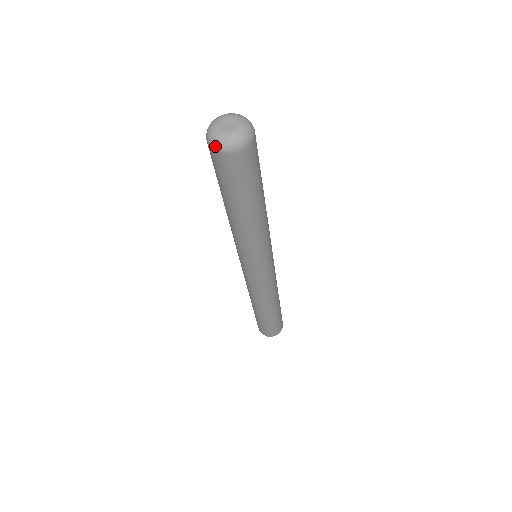
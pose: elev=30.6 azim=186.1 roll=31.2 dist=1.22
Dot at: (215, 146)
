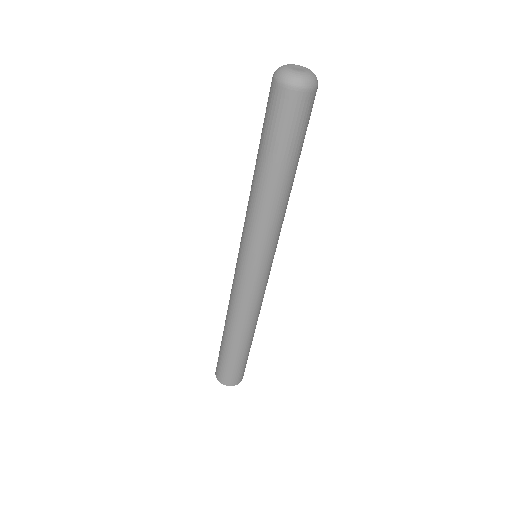
Dot at: (275, 73)
